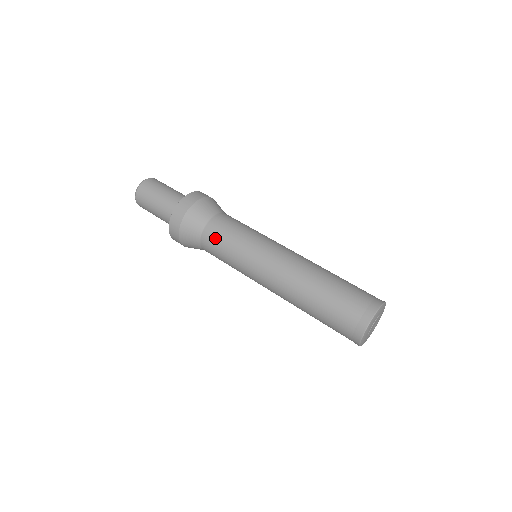
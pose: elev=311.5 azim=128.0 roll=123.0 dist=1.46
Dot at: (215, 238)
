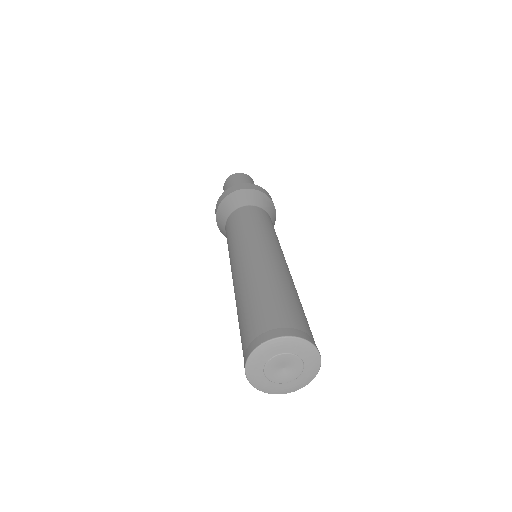
Dot at: occluded
